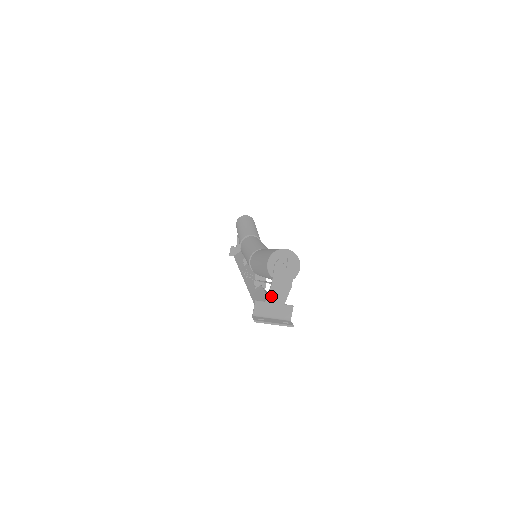
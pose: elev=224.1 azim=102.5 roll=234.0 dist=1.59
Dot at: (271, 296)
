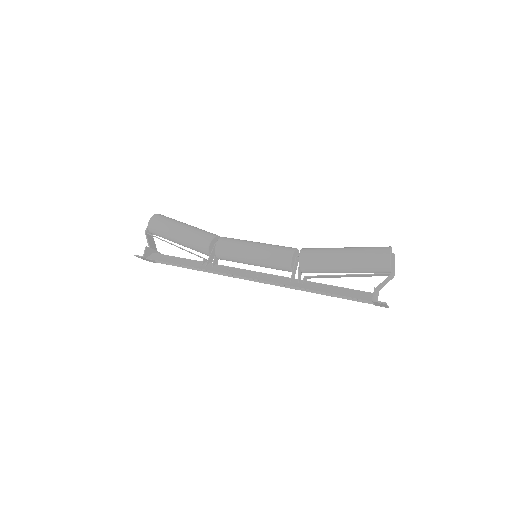
Dot at: (383, 284)
